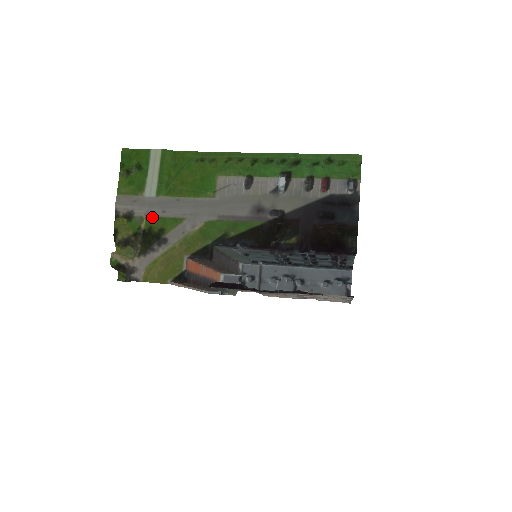
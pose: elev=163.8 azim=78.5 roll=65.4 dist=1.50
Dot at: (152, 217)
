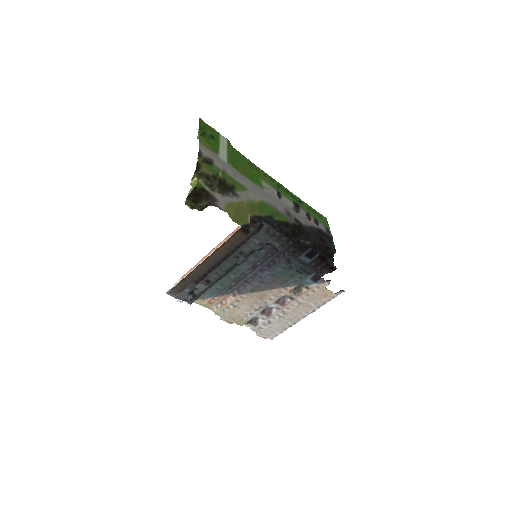
Dot at: (226, 173)
